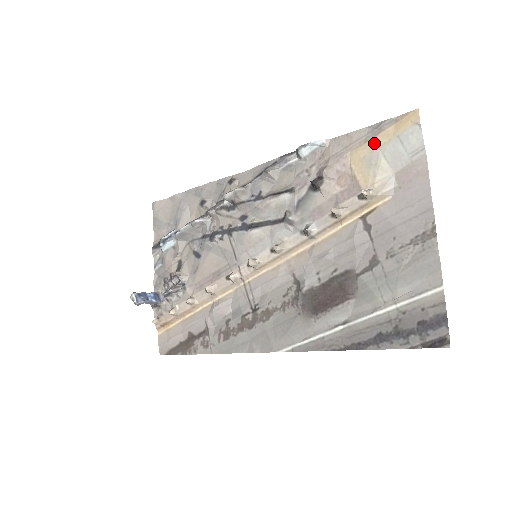
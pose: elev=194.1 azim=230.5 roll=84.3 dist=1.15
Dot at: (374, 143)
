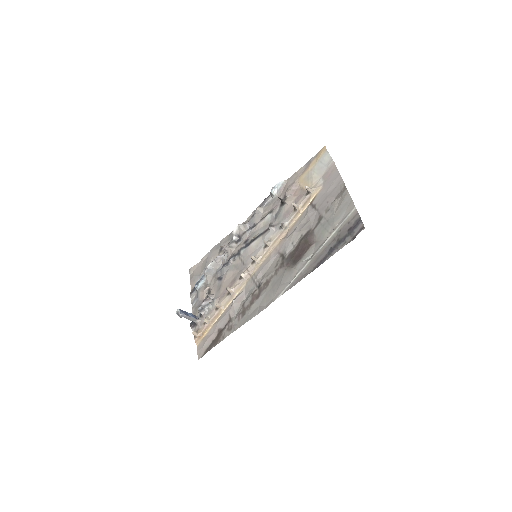
Dot at: (308, 169)
